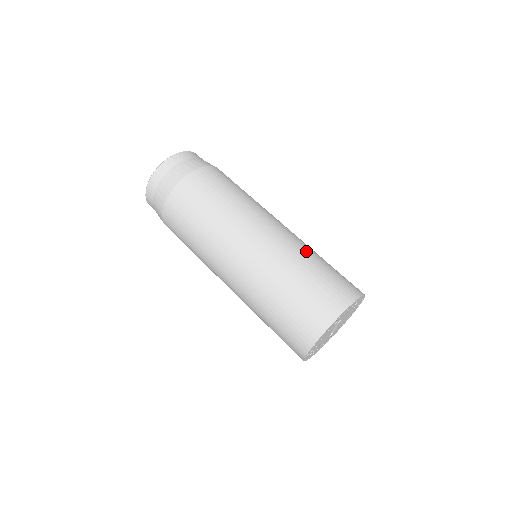
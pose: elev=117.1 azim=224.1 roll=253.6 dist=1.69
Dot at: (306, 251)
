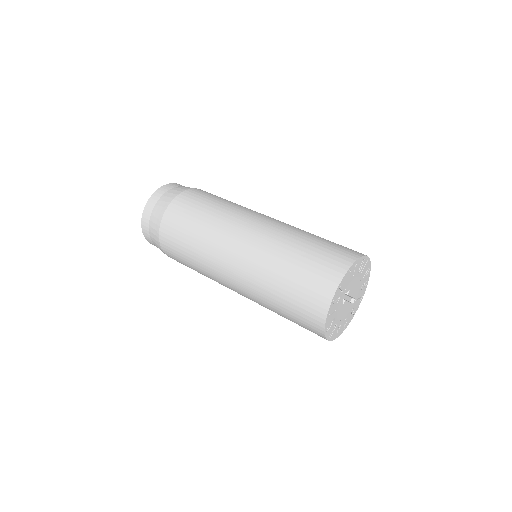
Dot at: (285, 241)
